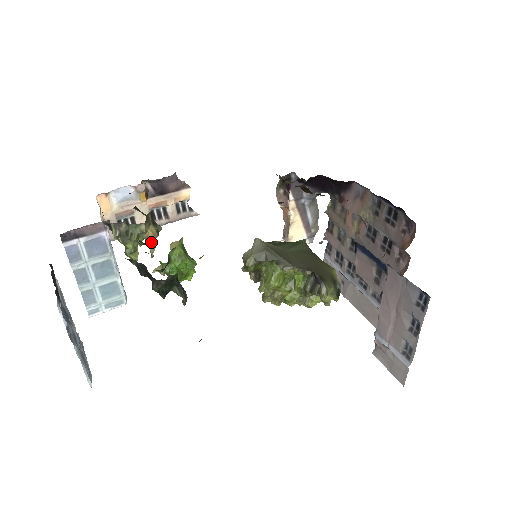
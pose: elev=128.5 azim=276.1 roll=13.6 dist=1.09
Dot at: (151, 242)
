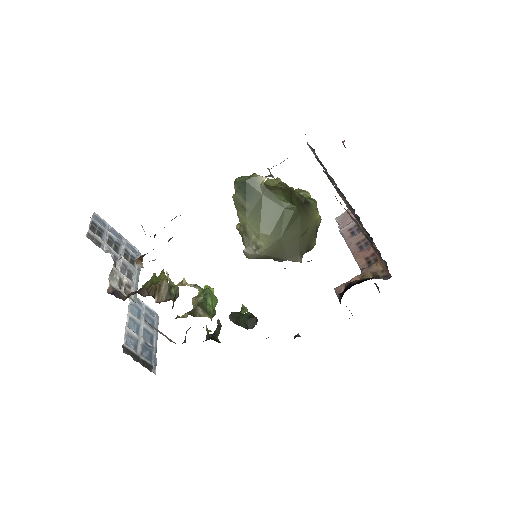
Dot at: occluded
